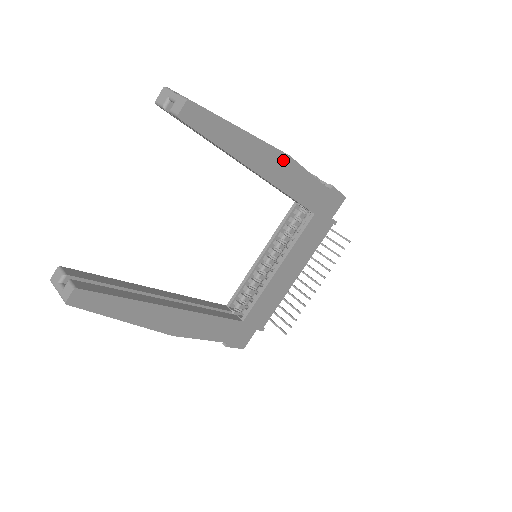
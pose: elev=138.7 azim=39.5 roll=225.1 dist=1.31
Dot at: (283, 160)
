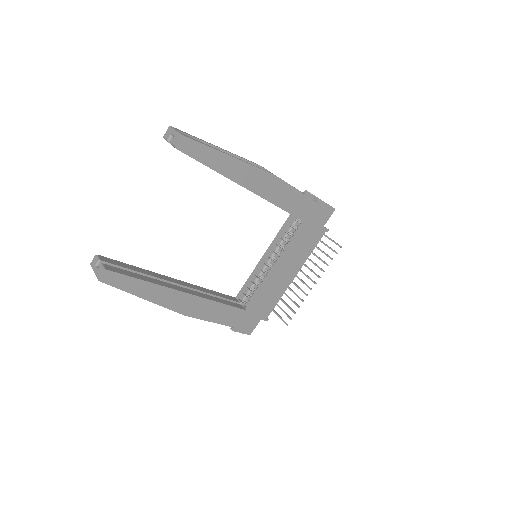
Dot at: (268, 178)
